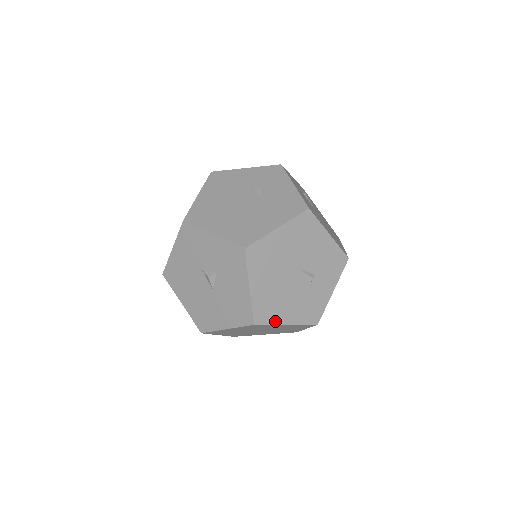
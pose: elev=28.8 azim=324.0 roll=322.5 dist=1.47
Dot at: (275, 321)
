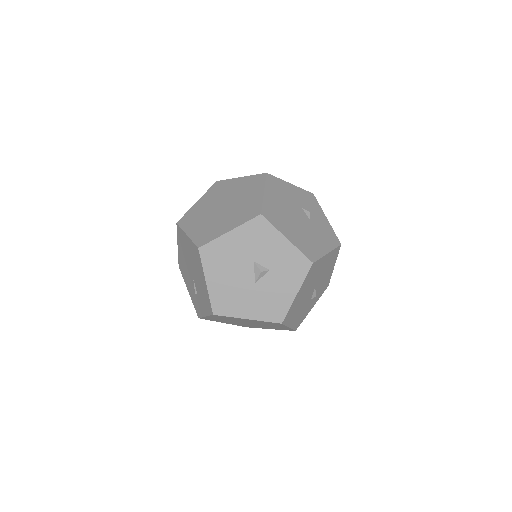
Dot at: (288, 323)
